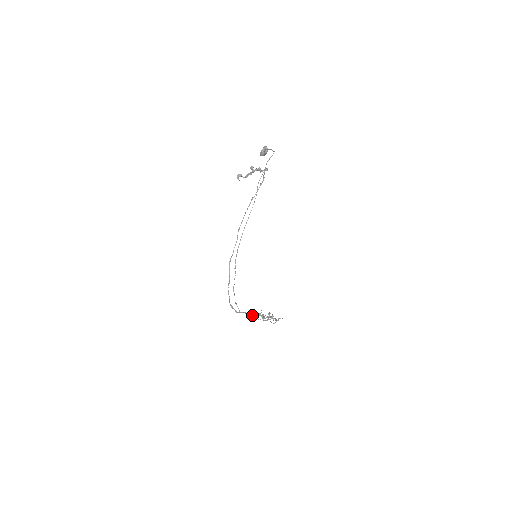
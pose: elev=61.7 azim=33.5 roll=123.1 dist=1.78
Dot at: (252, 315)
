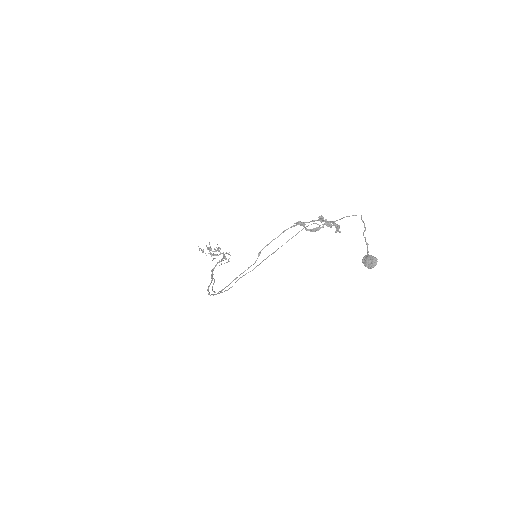
Dot at: (213, 274)
